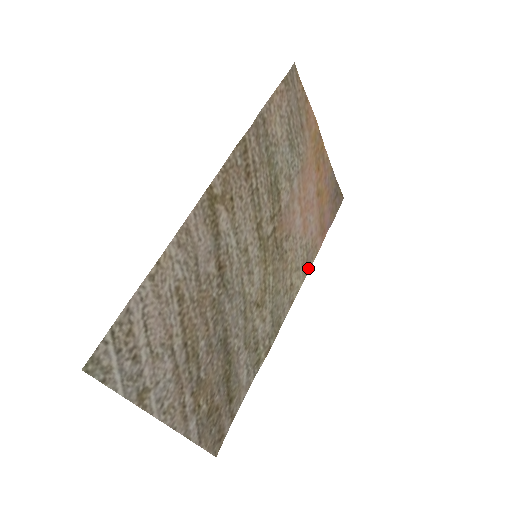
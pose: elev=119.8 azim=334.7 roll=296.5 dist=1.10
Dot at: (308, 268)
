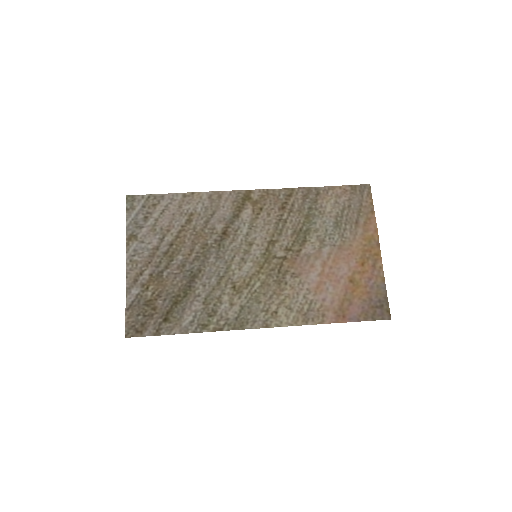
Dot at: (303, 322)
